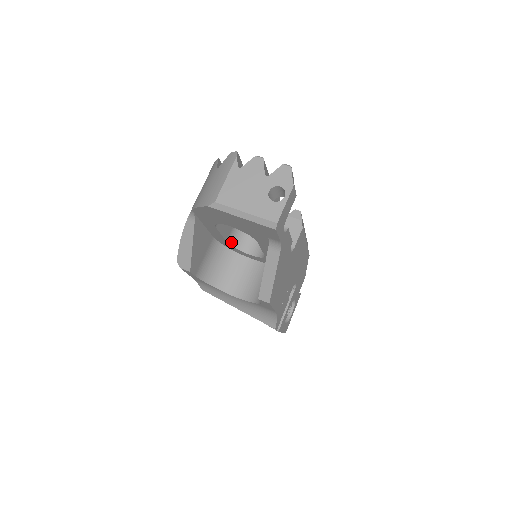
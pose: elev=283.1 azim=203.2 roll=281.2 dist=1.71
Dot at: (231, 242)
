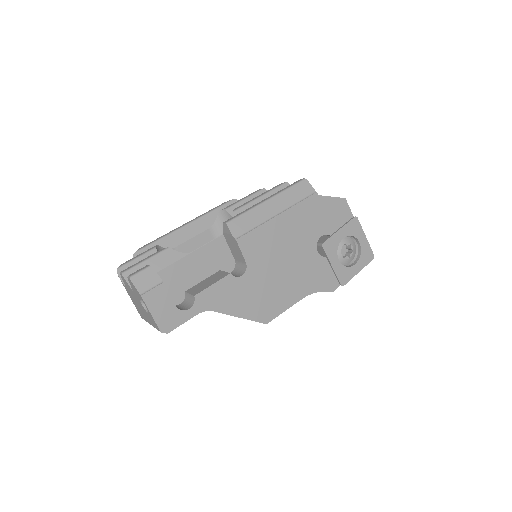
Dot at: occluded
